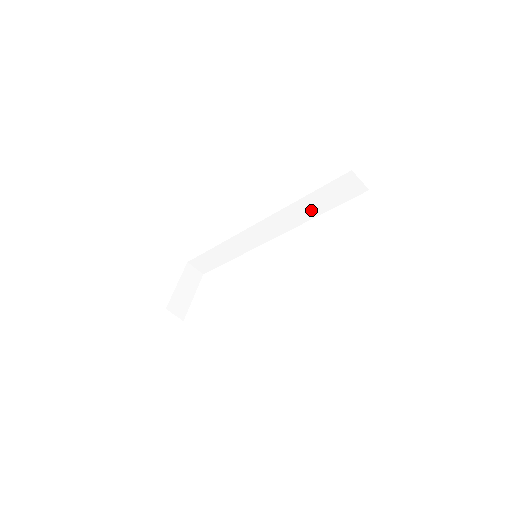
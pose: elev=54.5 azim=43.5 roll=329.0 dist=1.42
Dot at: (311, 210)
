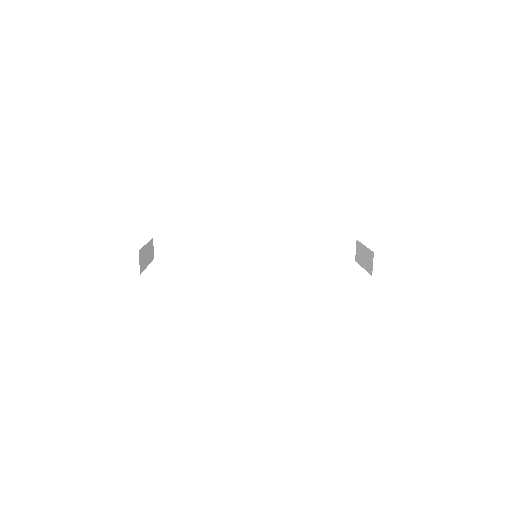
Dot at: (306, 252)
